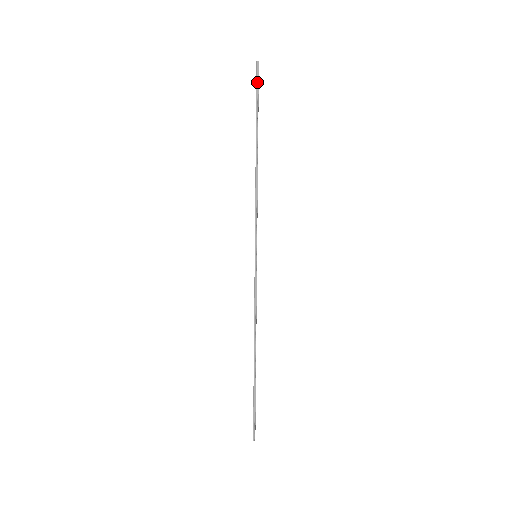
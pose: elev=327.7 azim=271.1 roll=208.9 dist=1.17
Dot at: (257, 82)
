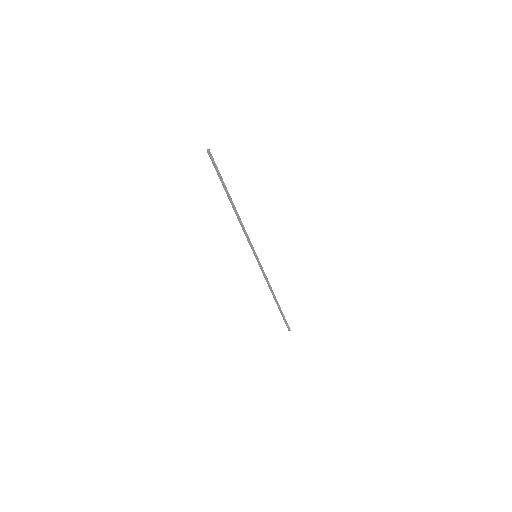
Dot at: (215, 163)
